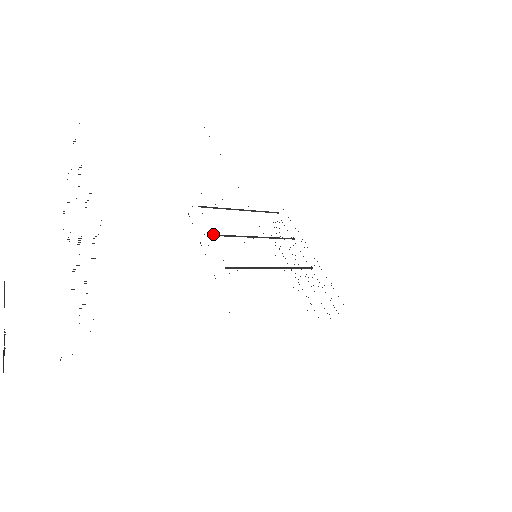
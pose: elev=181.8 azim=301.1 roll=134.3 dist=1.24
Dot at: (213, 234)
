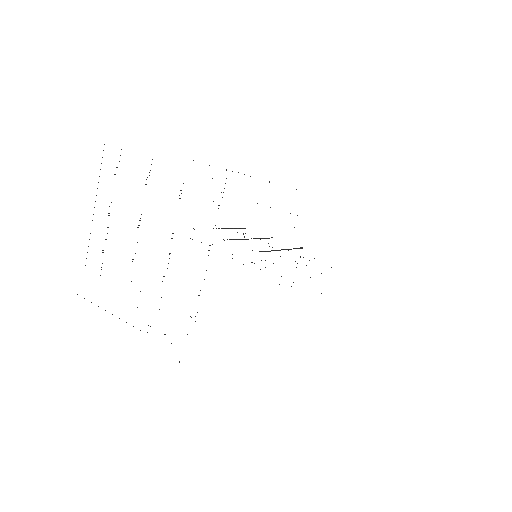
Dot at: occluded
